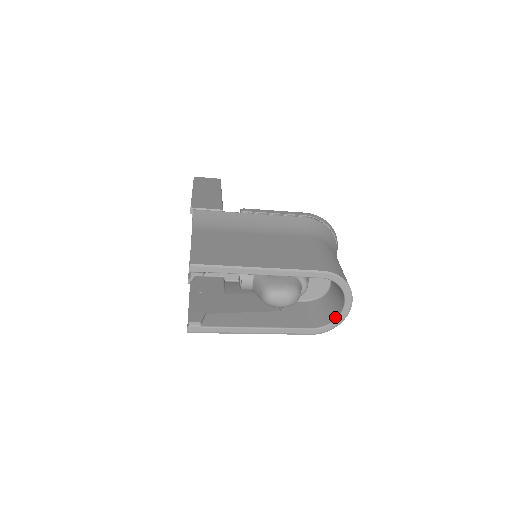
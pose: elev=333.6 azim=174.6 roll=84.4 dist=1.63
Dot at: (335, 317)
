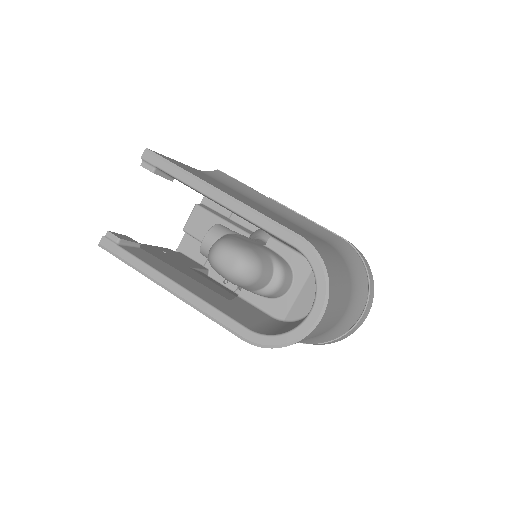
Dot at: (289, 329)
